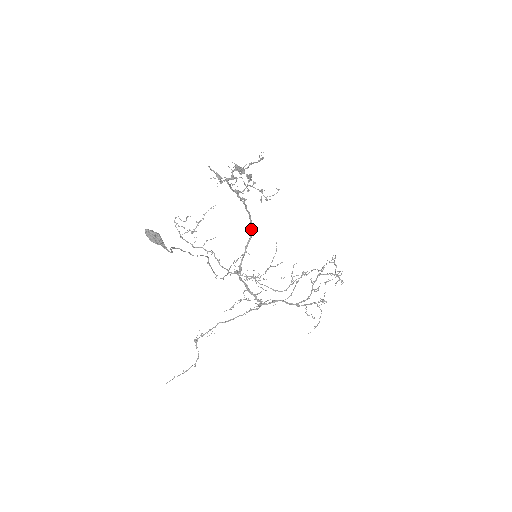
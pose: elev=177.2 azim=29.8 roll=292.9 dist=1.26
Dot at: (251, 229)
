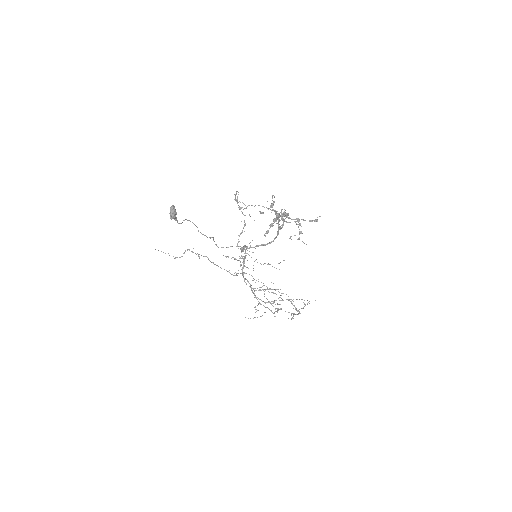
Dot at: (271, 242)
